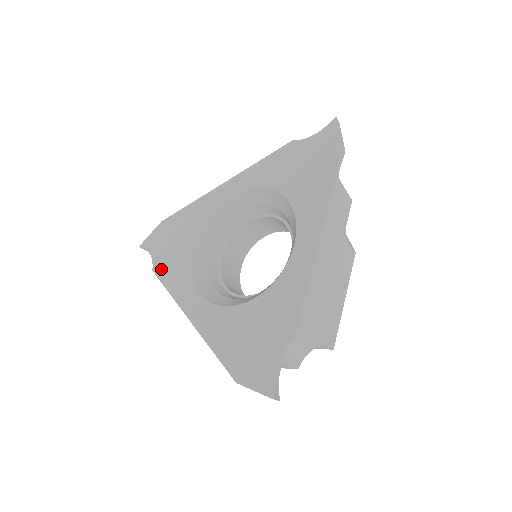
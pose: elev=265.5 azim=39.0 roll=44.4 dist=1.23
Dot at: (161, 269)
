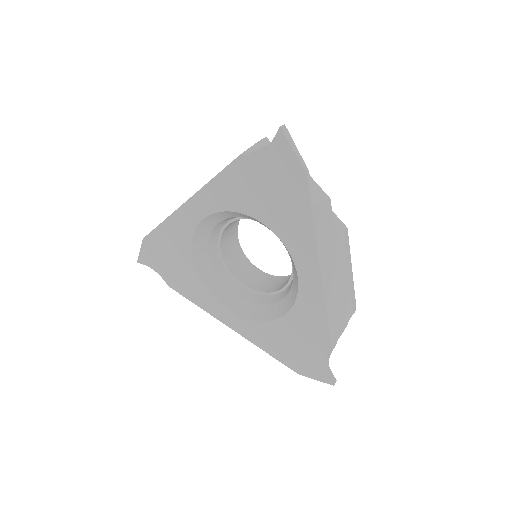
Dot at: (176, 286)
